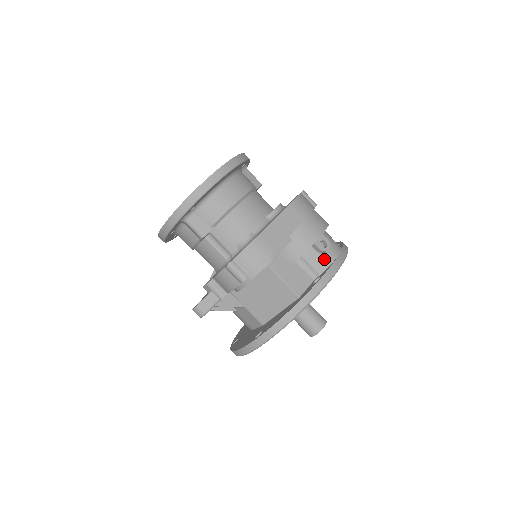
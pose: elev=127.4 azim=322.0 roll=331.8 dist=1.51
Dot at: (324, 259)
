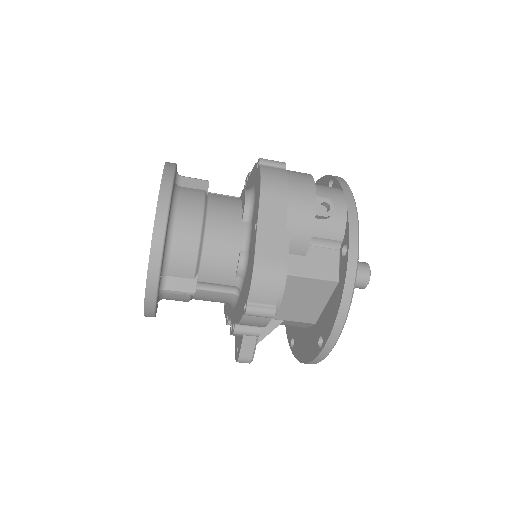
Dot at: (336, 222)
